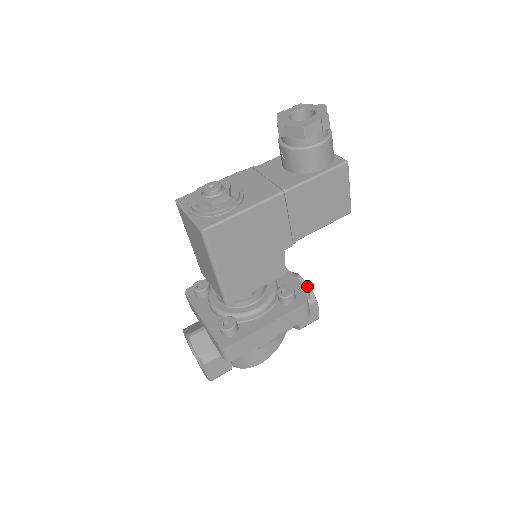
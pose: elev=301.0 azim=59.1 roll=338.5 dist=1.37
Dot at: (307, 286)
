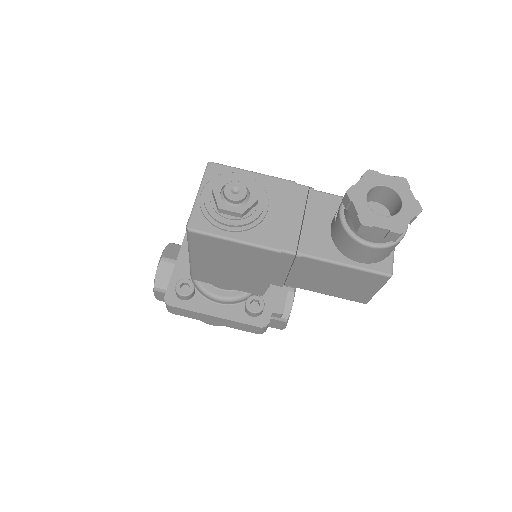
Dot at: (291, 304)
